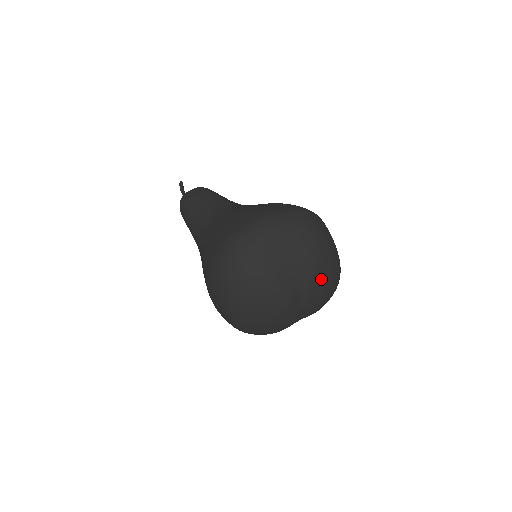
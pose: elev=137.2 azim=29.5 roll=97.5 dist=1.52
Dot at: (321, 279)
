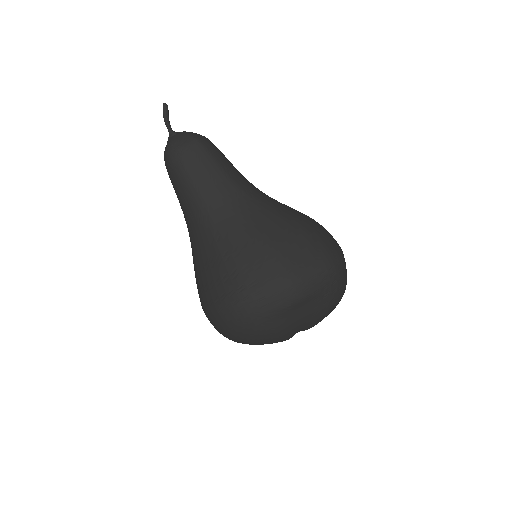
Dot at: occluded
